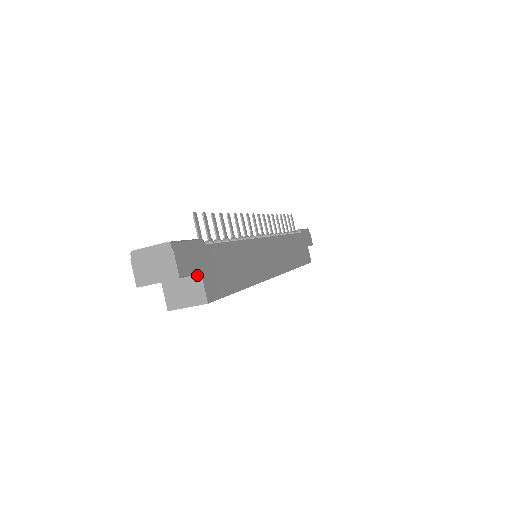
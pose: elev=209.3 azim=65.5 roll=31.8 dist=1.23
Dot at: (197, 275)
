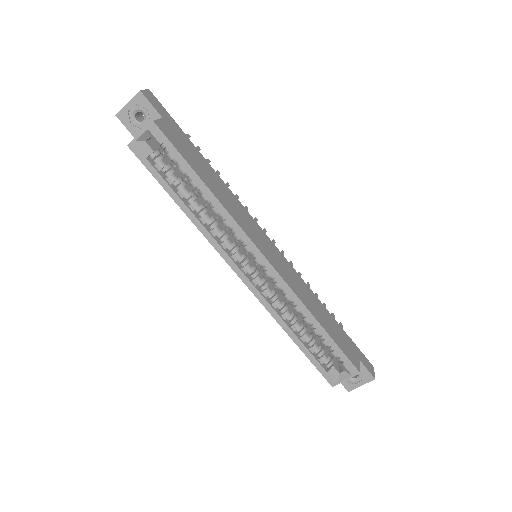
Dot at: occluded
